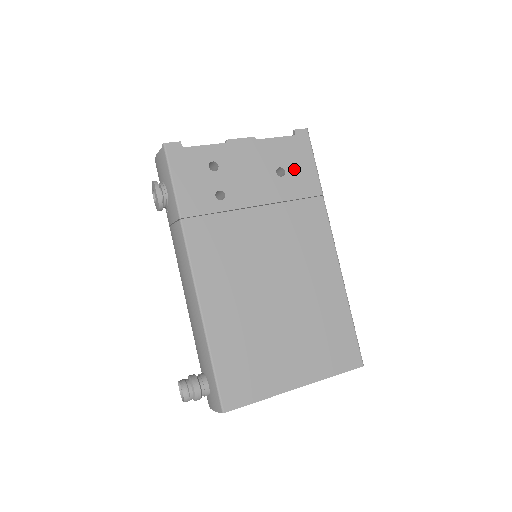
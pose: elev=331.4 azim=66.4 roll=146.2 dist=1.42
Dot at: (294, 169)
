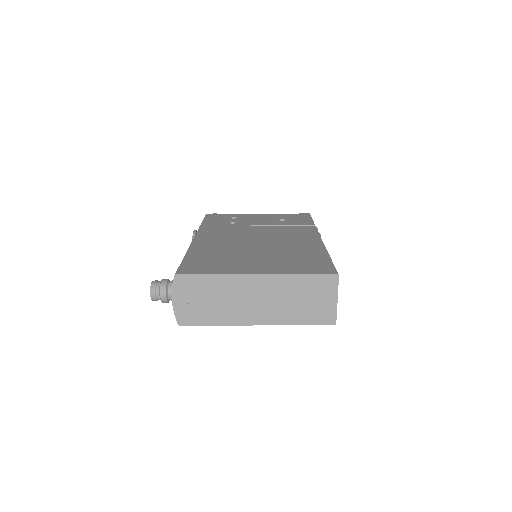
Dot at: (293, 220)
